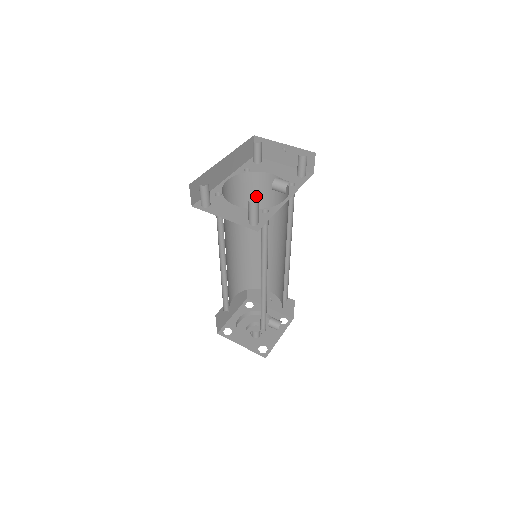
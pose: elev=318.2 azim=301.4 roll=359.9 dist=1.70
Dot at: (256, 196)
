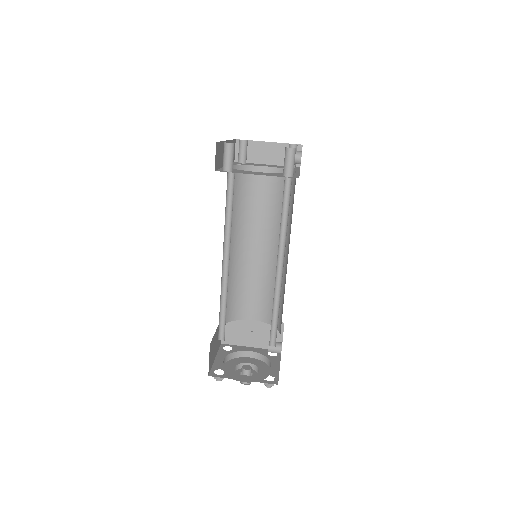
Dot at: (247, 195)
